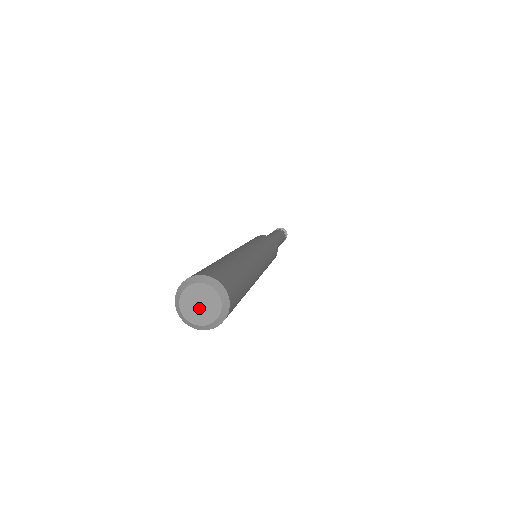
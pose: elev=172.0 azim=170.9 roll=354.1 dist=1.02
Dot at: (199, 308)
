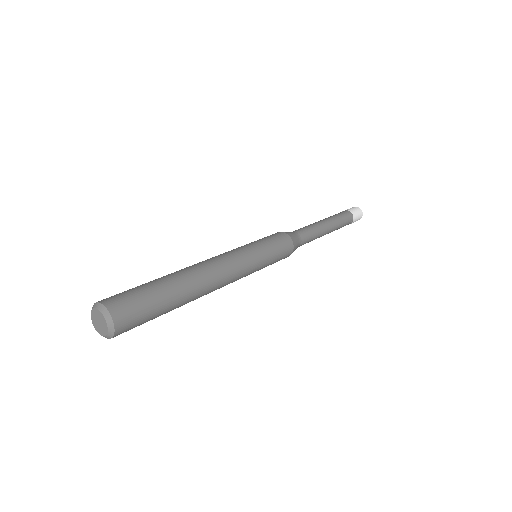
Dot at: (100, 325)
